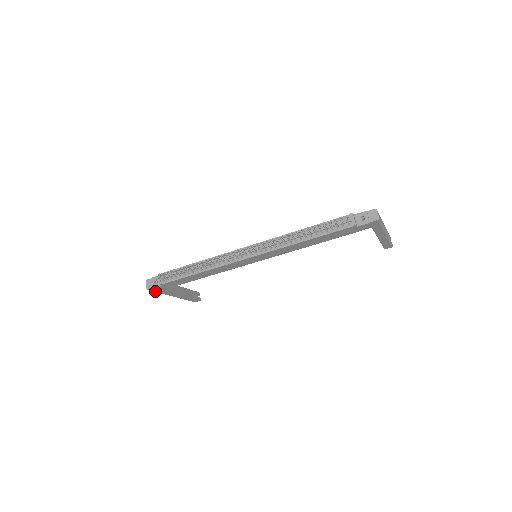
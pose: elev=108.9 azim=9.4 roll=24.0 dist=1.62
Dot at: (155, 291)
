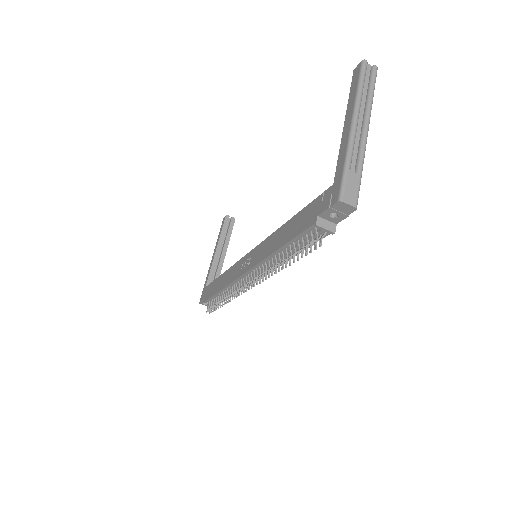
Dot at: occluded
